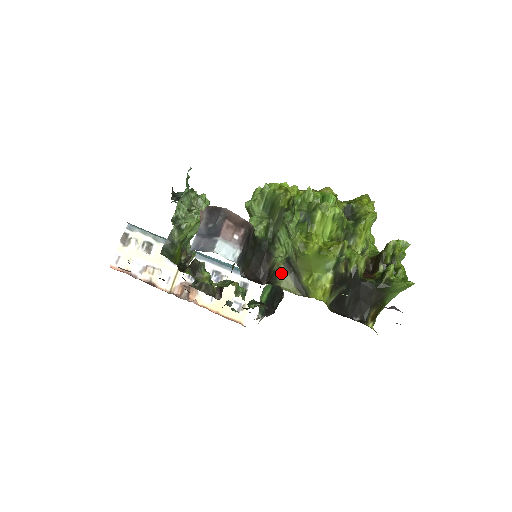
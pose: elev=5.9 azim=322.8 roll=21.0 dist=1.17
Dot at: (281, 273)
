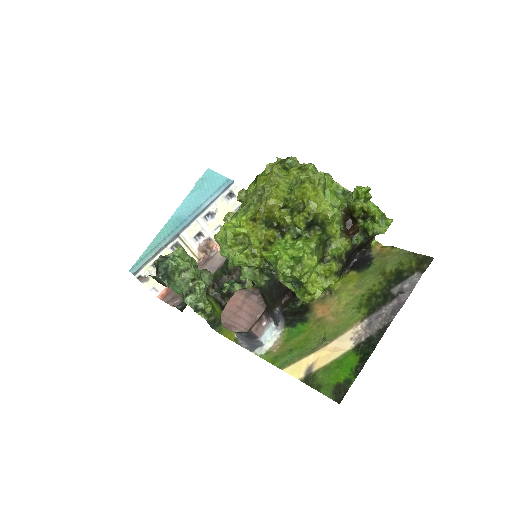
Dot at: occluded
